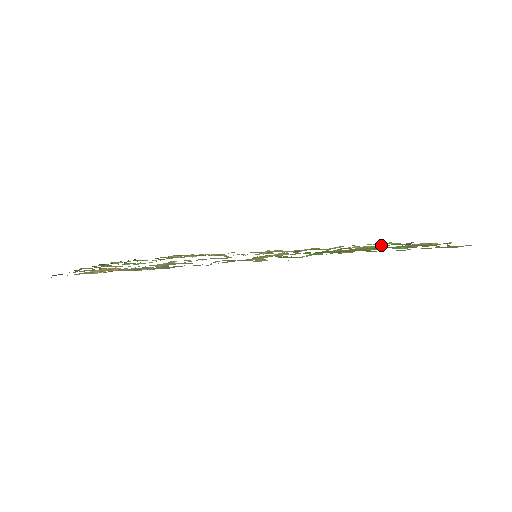
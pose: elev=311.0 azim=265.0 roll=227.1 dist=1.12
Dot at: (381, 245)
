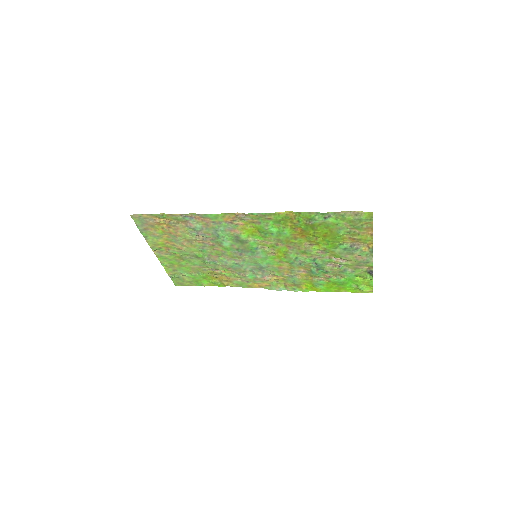
Dot at: (343, 260)
